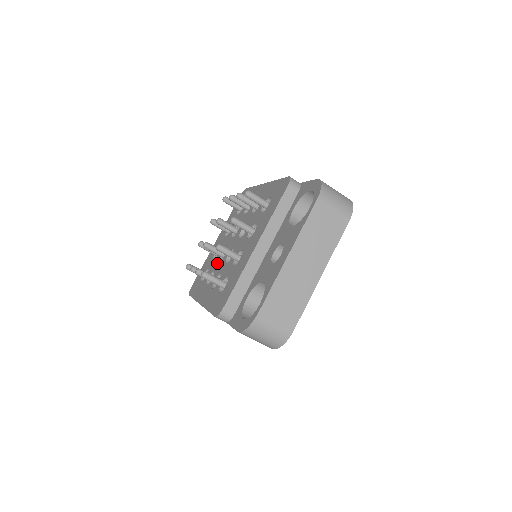
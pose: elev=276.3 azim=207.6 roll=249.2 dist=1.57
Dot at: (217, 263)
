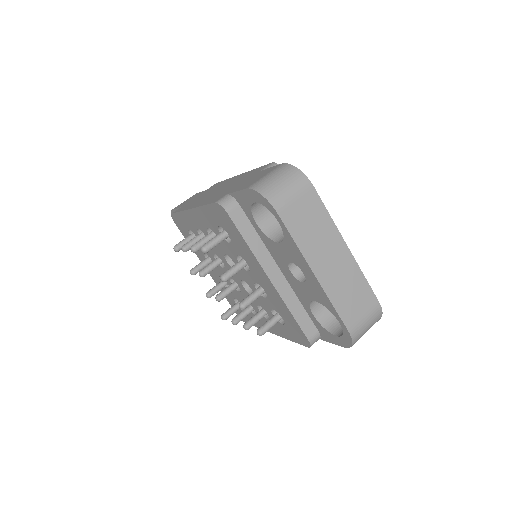
Dot at: (240, 294)
